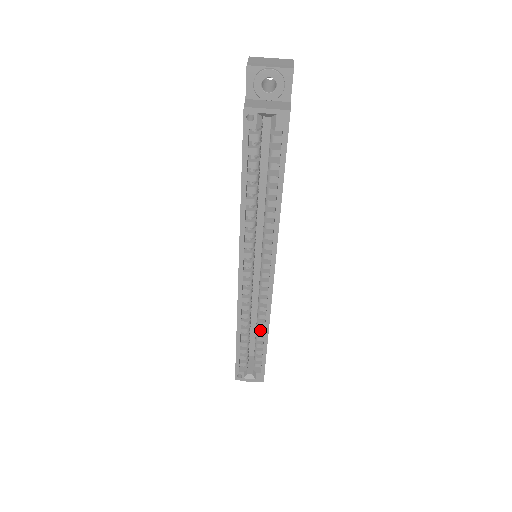
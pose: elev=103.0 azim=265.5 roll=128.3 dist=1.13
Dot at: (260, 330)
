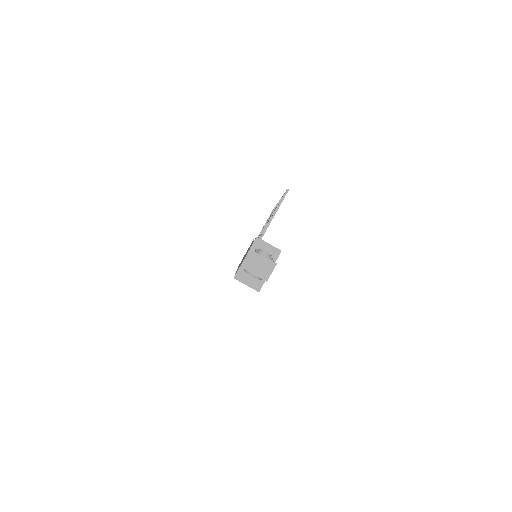
Dot at: occluded
